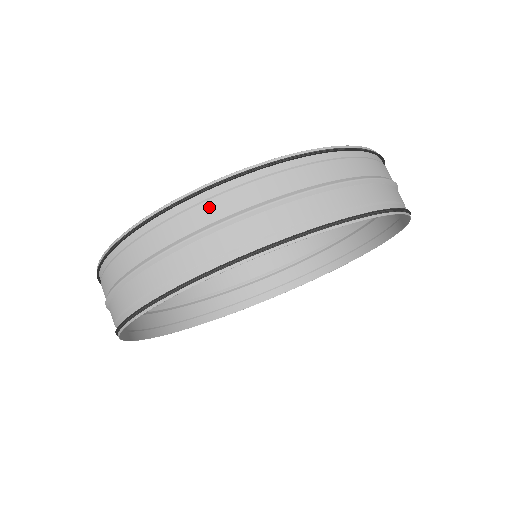
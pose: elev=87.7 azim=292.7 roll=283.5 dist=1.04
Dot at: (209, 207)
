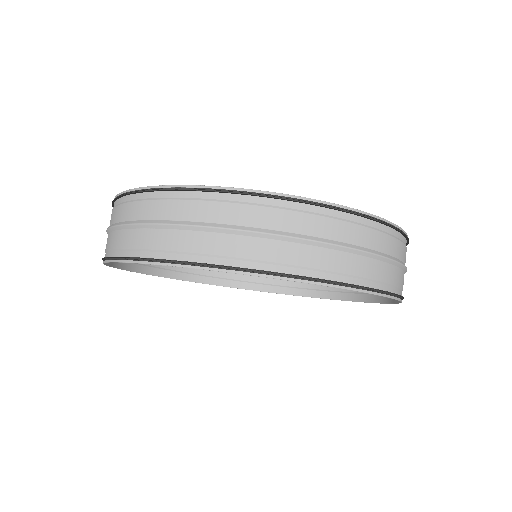
Dot at: (283, 216)
